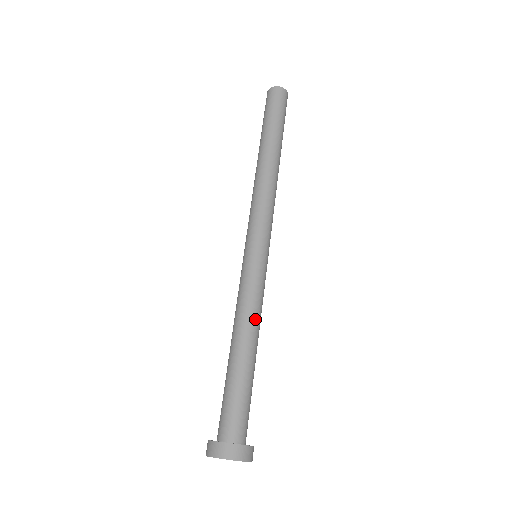
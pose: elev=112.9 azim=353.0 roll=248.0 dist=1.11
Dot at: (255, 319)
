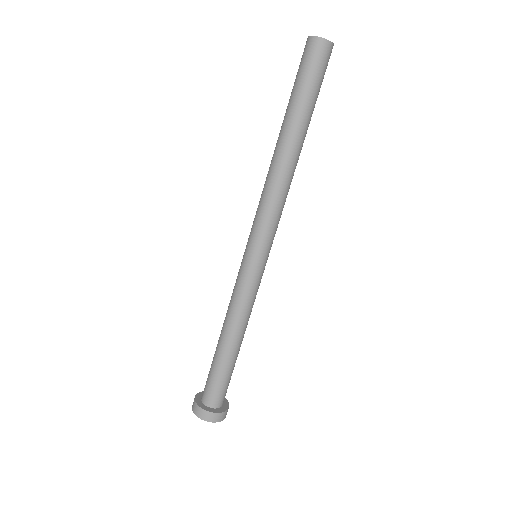
Dot at: (245, 320)
